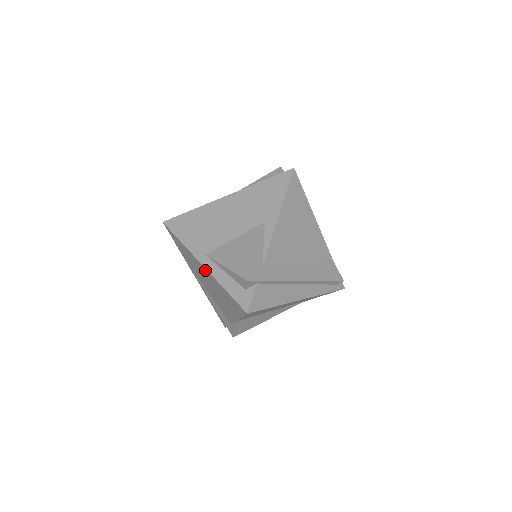
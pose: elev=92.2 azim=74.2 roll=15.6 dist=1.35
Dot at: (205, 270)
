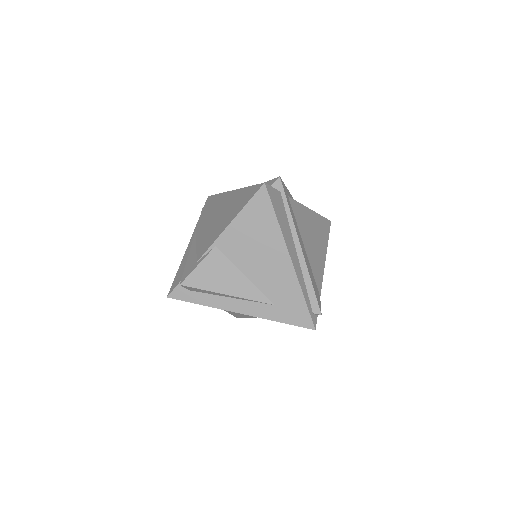
Dot at: (232, 194)
